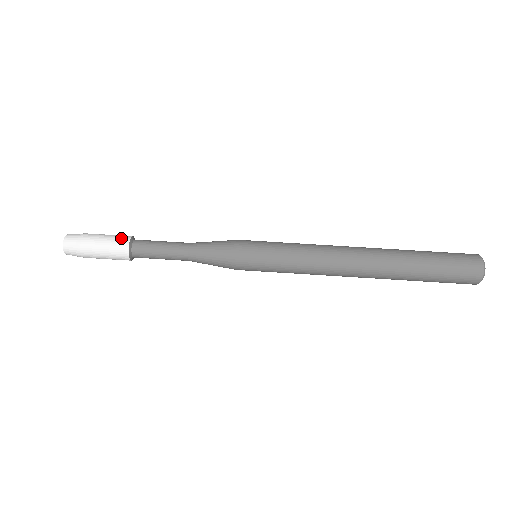
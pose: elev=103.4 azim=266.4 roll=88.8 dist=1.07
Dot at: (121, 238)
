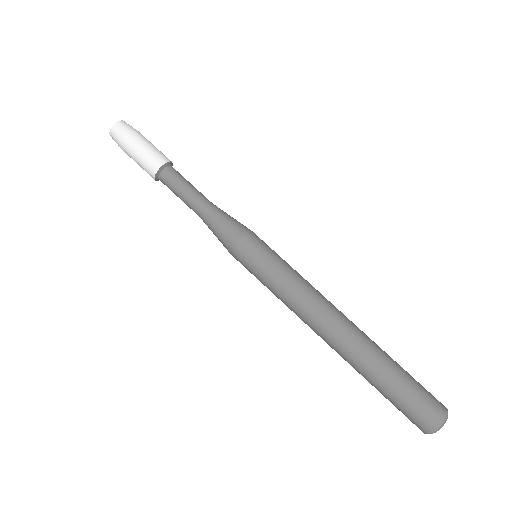
Dot at: (163, 155)
